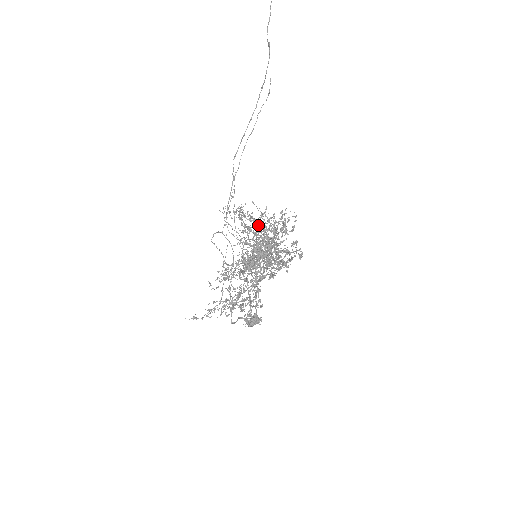
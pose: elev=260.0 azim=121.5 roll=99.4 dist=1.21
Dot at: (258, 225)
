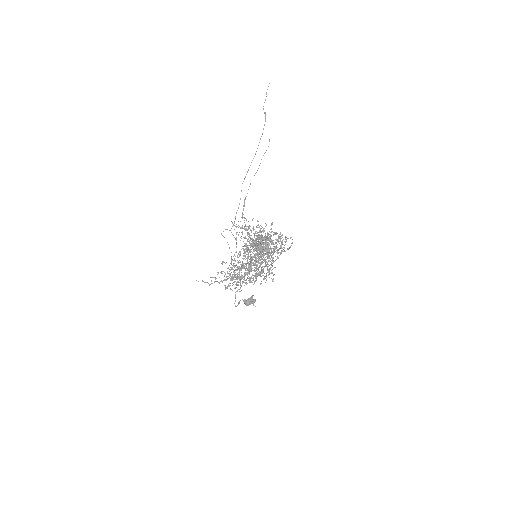
Dot at: occluded
